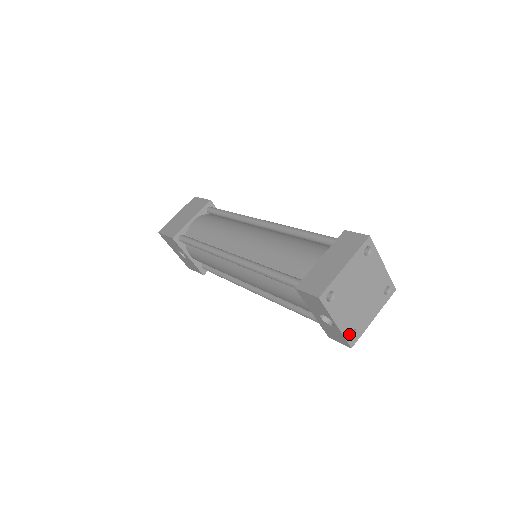
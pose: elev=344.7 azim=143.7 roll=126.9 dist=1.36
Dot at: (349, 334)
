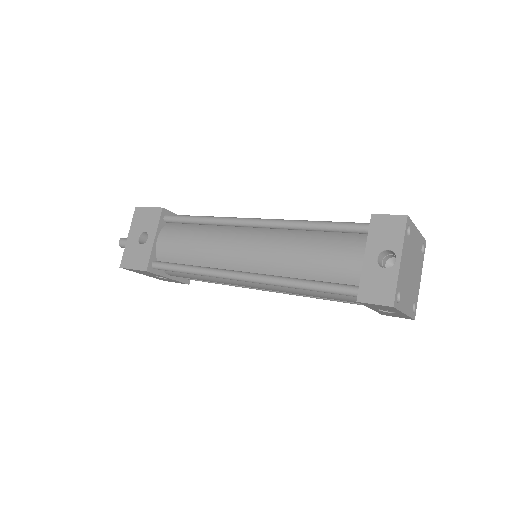
Dot at: (398, 289)
